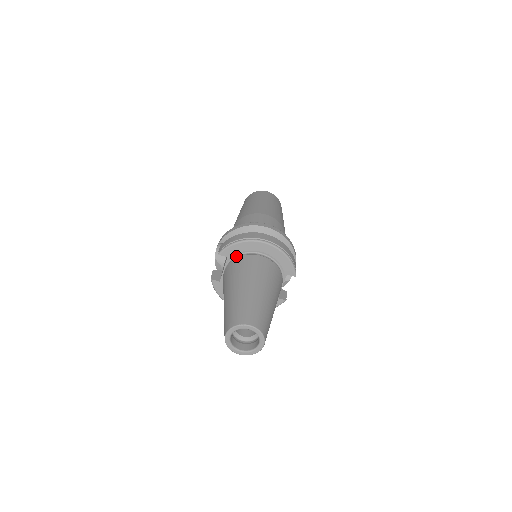
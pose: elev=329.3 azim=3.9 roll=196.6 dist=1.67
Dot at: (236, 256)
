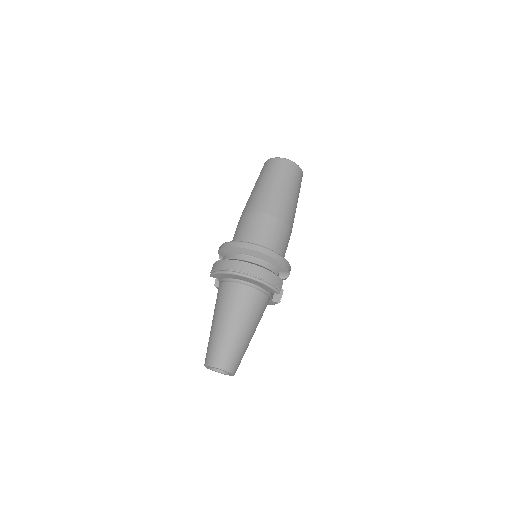
Dot at: (223, 279)
